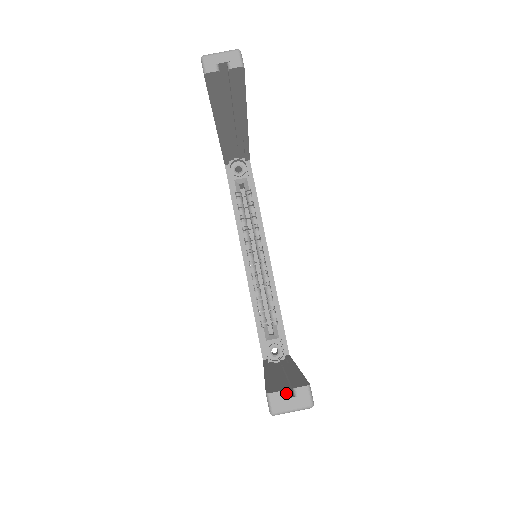
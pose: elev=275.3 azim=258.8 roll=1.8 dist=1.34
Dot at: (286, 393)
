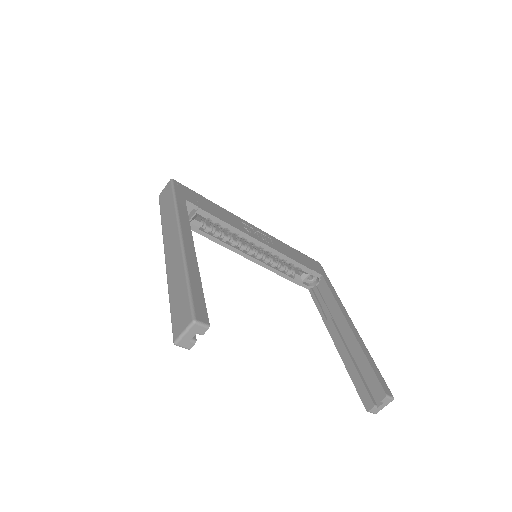
Dot at: (372, 393)
